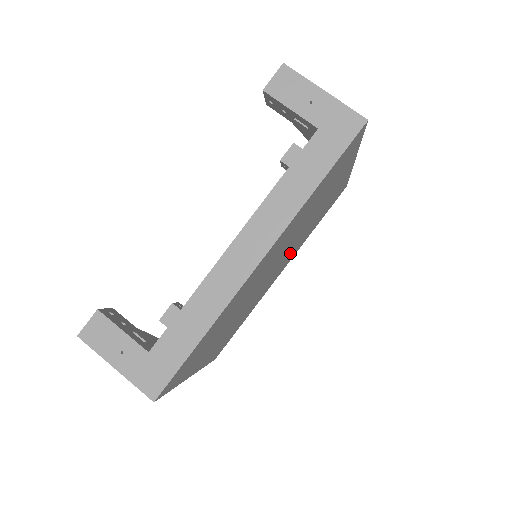
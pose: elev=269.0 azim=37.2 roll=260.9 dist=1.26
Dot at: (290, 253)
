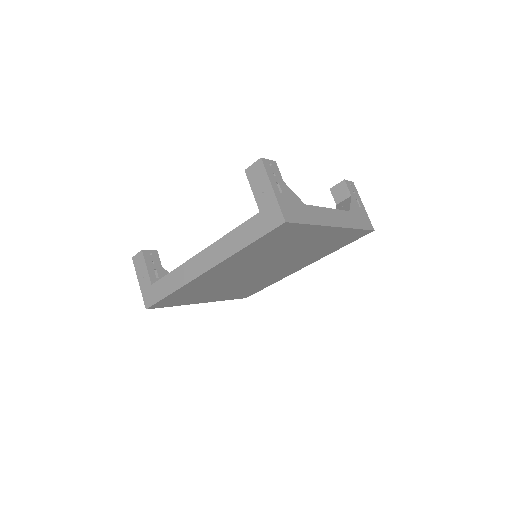
Dot at: (294, 262)
